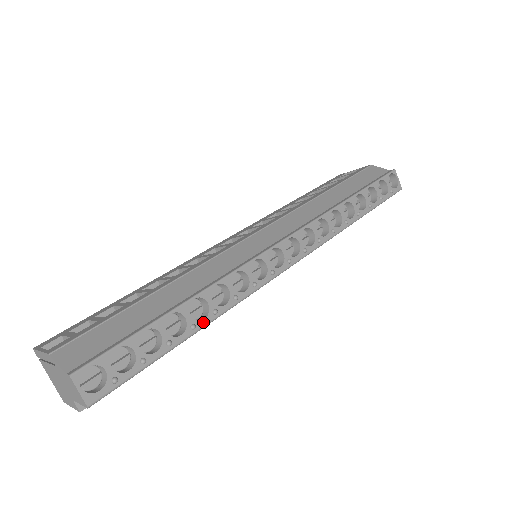
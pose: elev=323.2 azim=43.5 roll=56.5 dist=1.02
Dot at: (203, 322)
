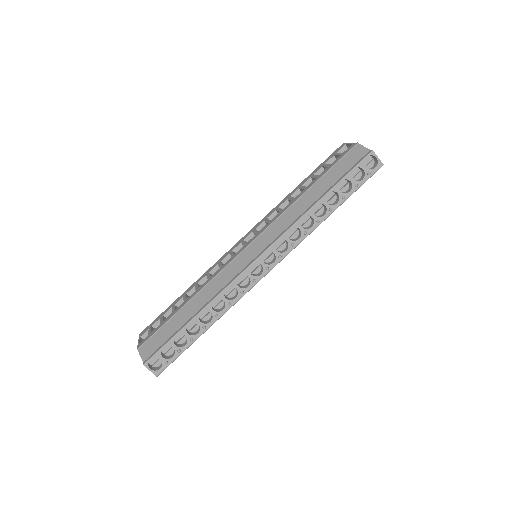
Dot at: (210, 323)
